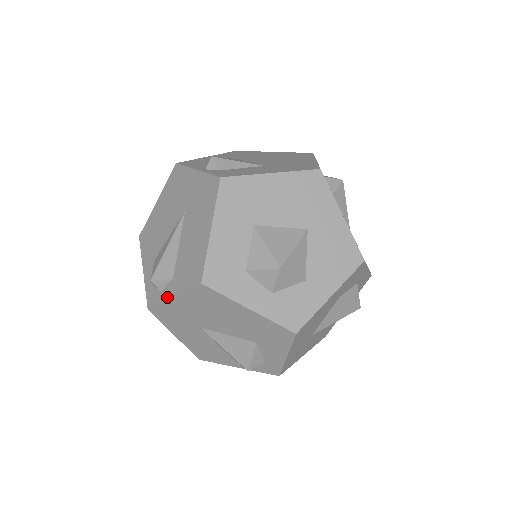
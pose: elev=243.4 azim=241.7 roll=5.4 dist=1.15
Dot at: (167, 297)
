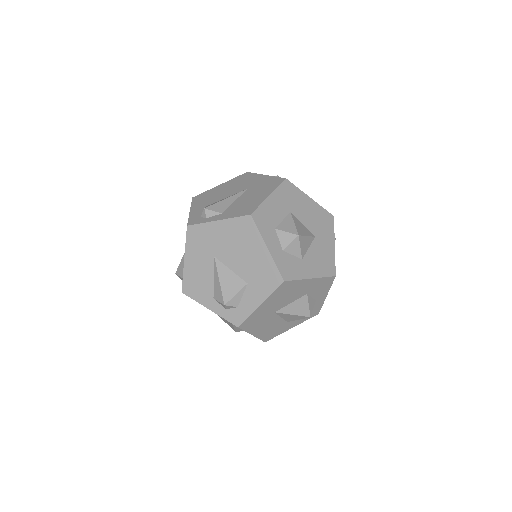
Dot at: (212, 220)
